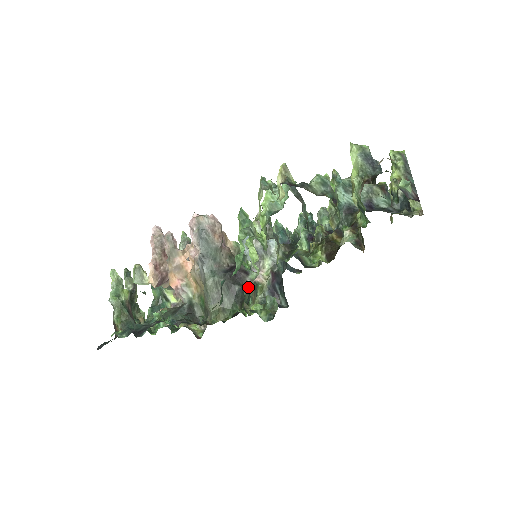
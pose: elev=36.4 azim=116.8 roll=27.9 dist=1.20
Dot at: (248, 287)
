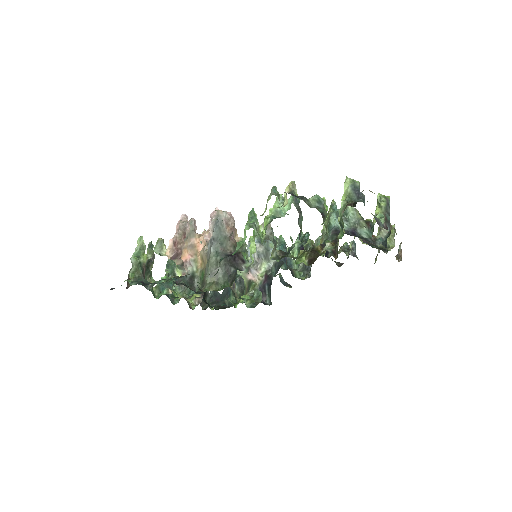
Dot at: occluded
